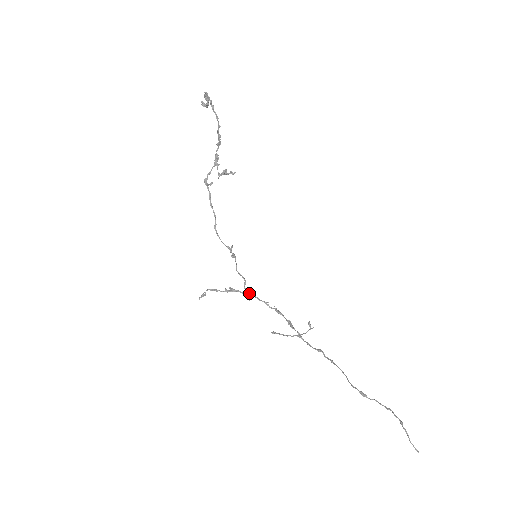
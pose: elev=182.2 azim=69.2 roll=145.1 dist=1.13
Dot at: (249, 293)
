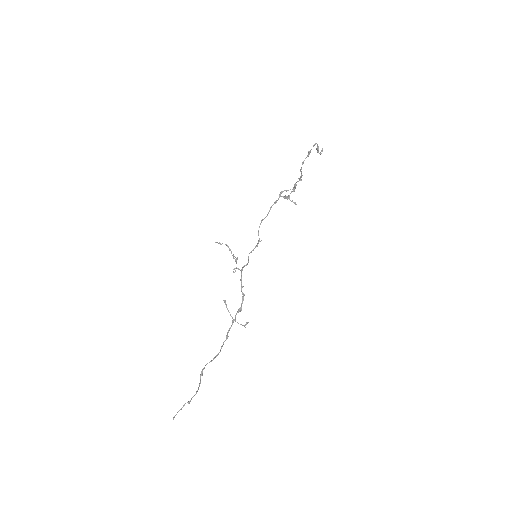
Dot at: (241, 271)
